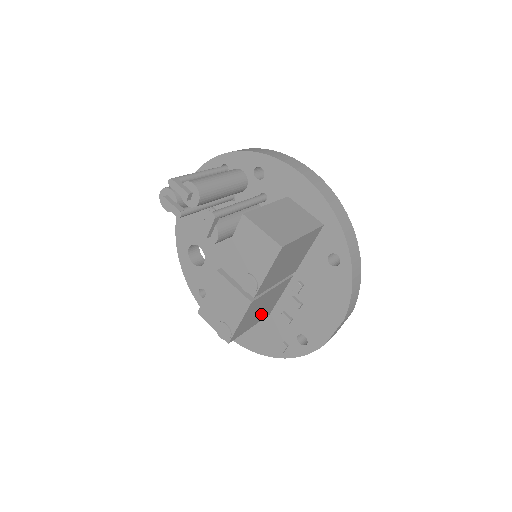
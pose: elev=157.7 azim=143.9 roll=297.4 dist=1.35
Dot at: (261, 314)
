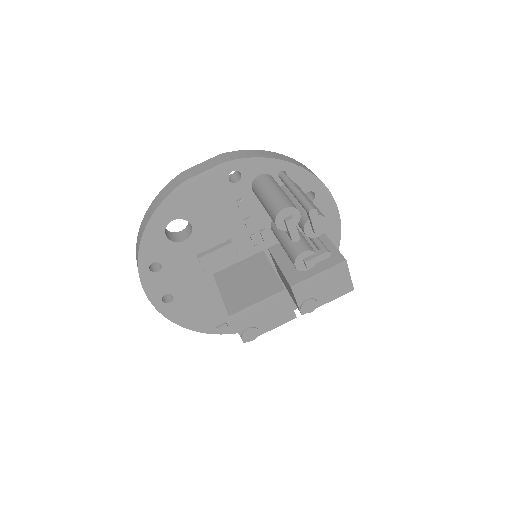
Dot at: occluded
